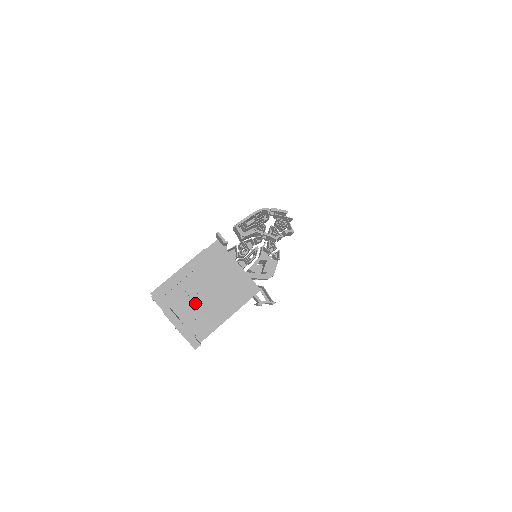
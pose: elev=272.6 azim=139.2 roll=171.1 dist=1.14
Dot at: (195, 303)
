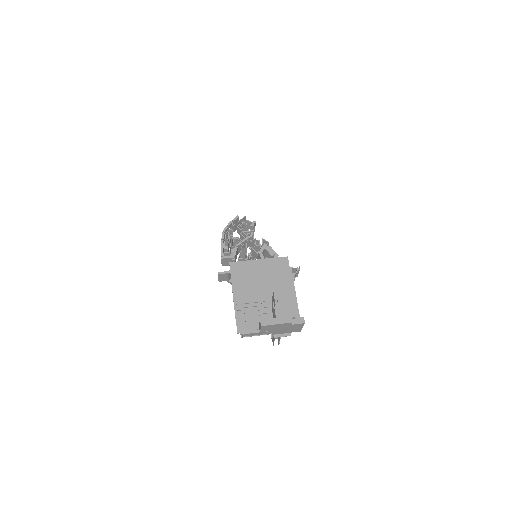
Dot at: (267, 306)
